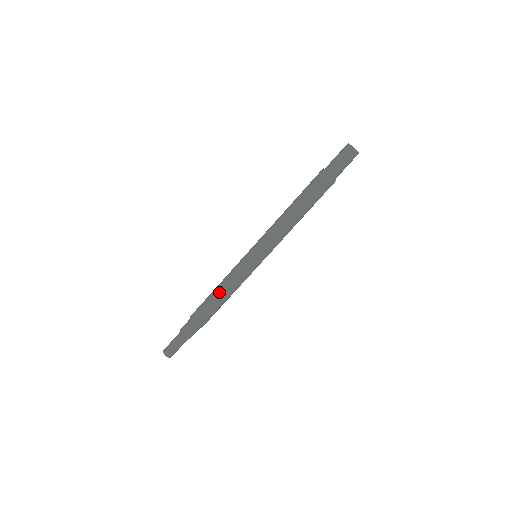
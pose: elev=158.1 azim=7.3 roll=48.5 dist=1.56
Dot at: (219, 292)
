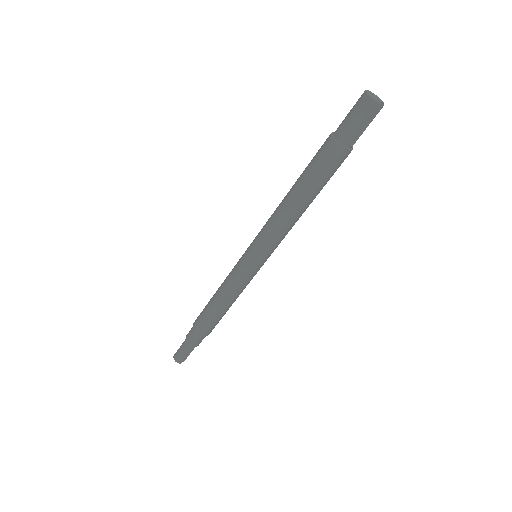
Dot at: (215, 294)
